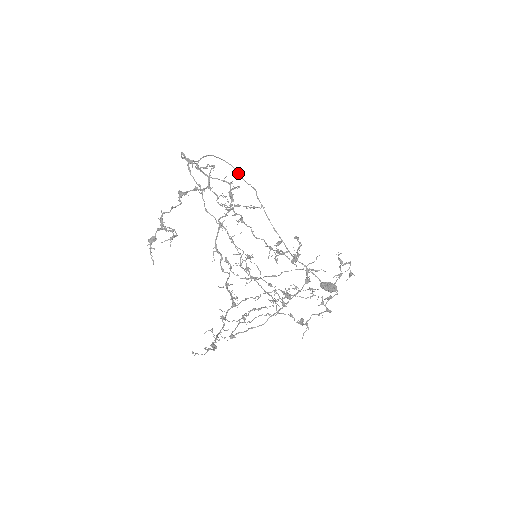
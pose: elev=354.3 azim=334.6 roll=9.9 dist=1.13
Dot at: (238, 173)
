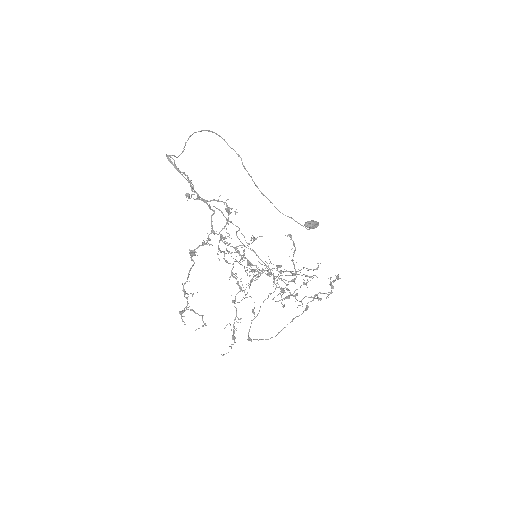
Dot at: occluded
